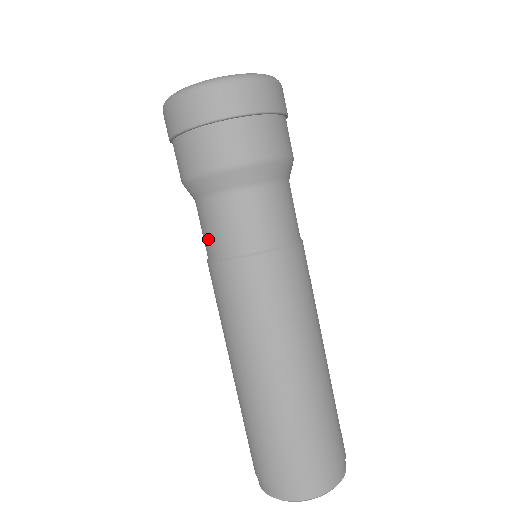
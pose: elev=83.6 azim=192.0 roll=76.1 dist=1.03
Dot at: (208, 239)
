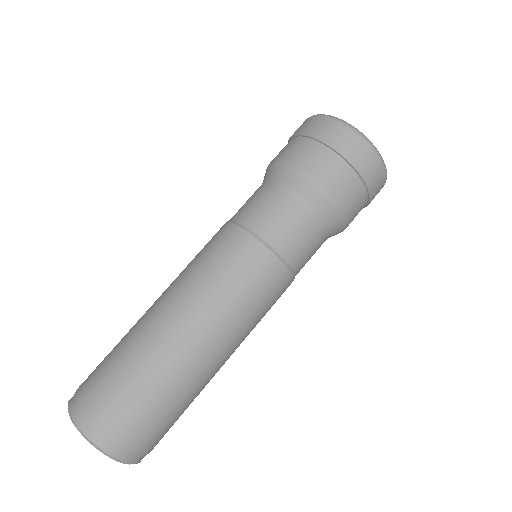
Dot at: (264, 218)
